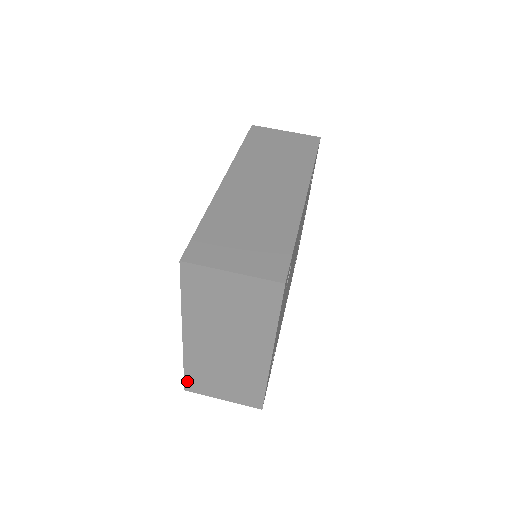
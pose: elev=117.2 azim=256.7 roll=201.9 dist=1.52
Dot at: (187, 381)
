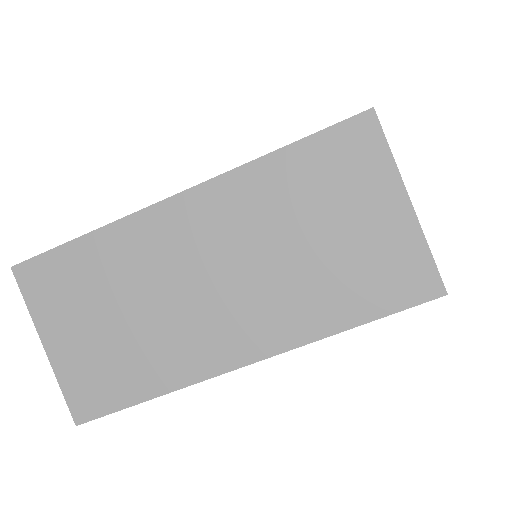
Dot at: (45, 259)
